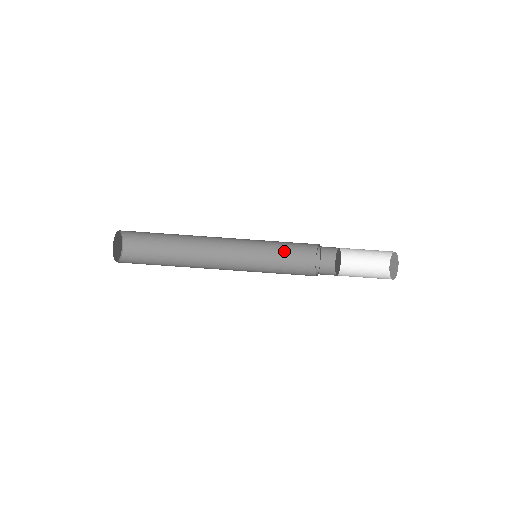
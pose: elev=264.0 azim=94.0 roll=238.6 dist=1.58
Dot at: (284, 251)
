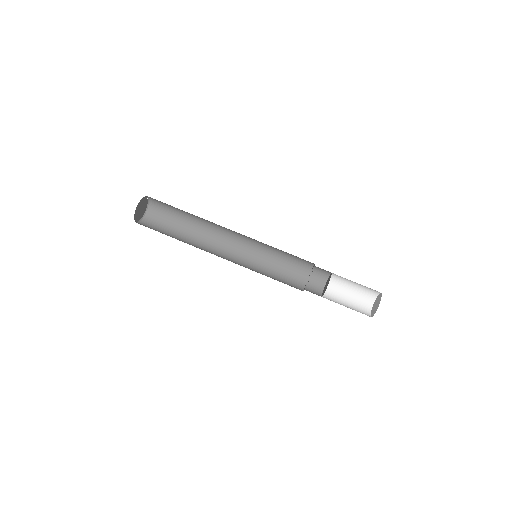
Dot at: (278, 271)
